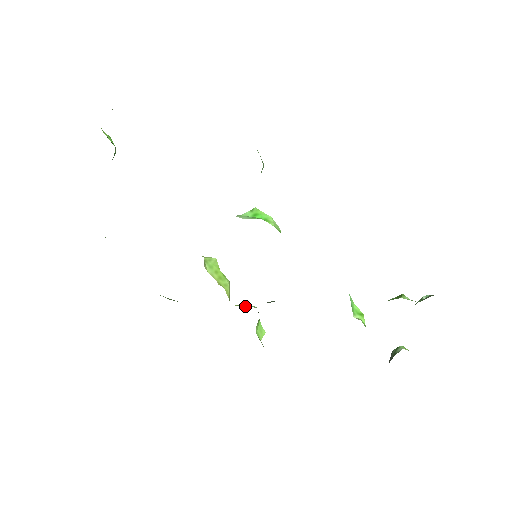
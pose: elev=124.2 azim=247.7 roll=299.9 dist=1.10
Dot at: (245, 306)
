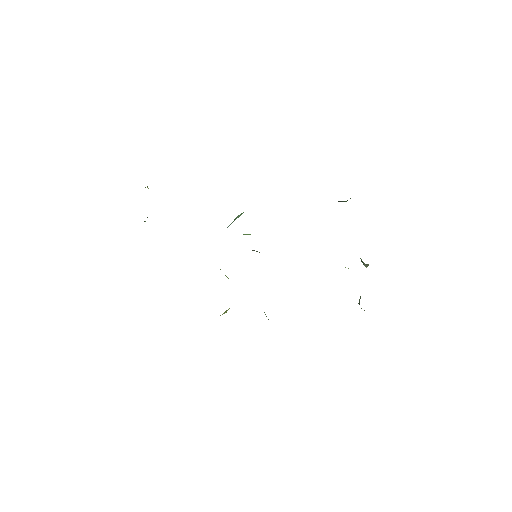
Dot at: occluded
